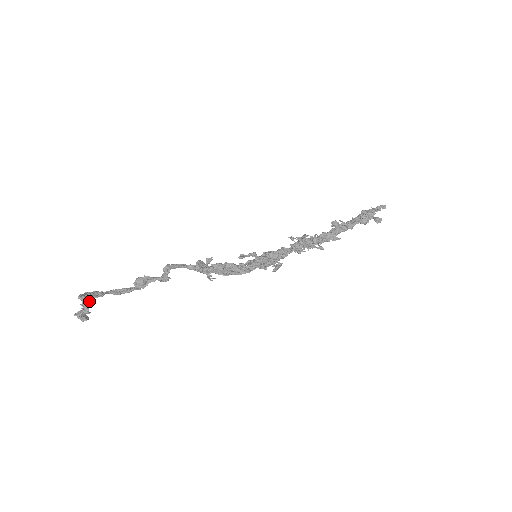
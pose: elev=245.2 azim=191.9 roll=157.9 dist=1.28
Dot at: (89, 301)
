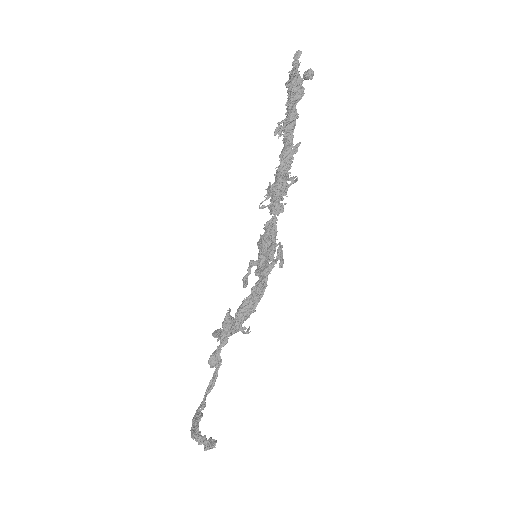
Dot at: (200, 435)
